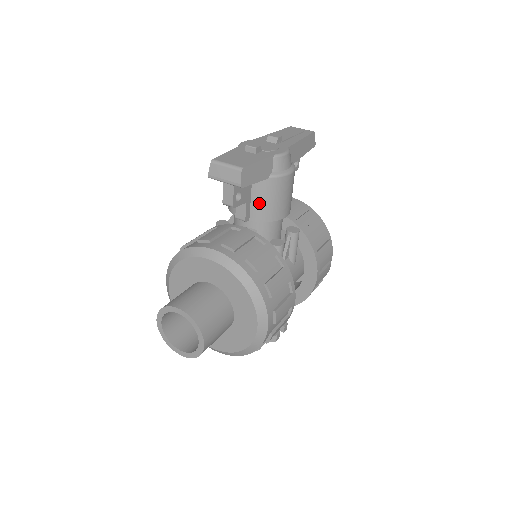
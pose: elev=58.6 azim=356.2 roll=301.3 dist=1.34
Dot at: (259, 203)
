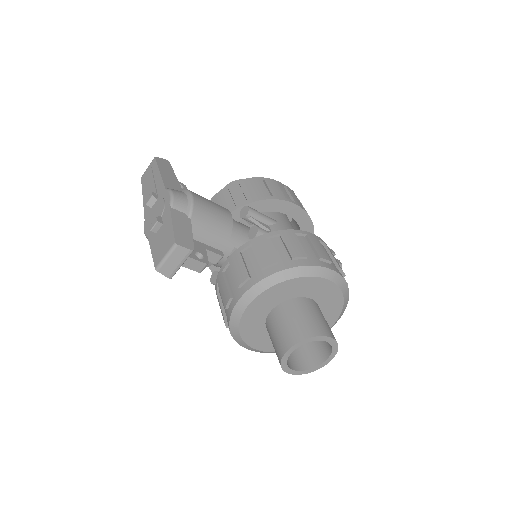
Dot at: (211, 237)
